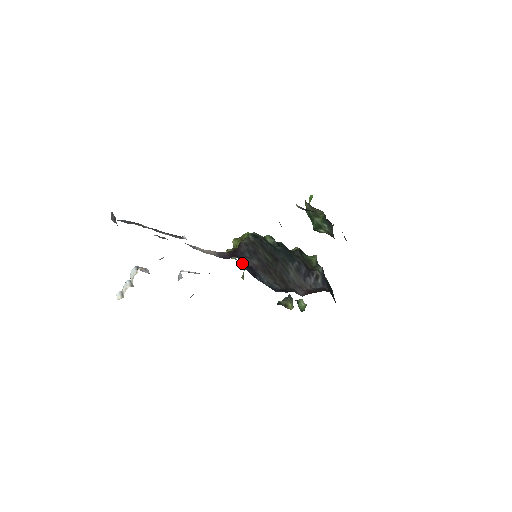
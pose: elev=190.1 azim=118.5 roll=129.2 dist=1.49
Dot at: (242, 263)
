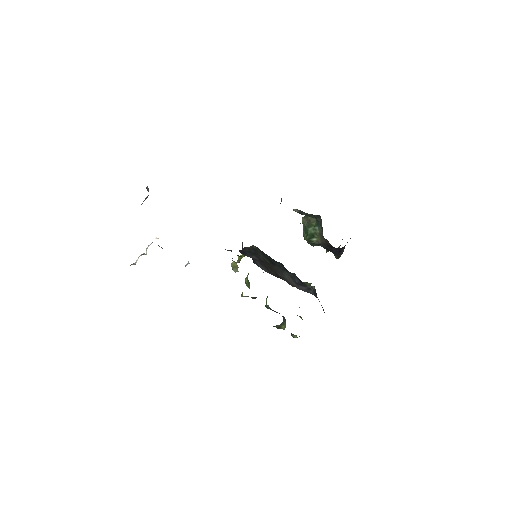
Dot at: occluded
